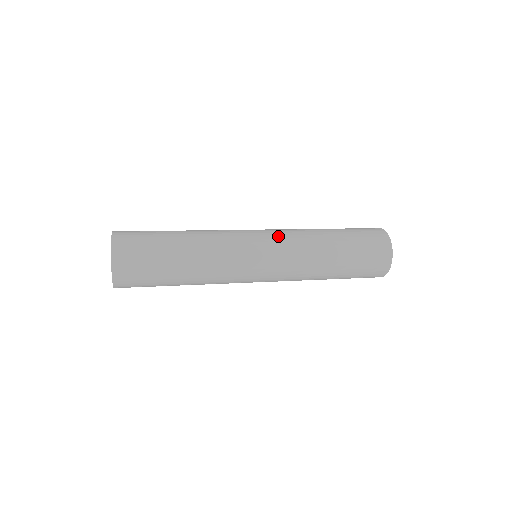
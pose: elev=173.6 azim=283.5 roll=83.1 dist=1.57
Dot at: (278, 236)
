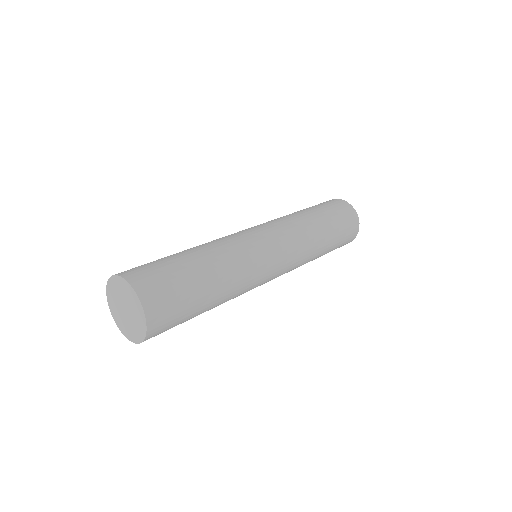
Dot at: (268, 224)
